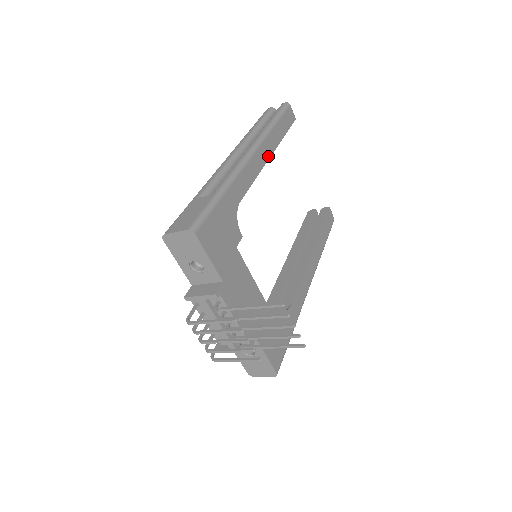
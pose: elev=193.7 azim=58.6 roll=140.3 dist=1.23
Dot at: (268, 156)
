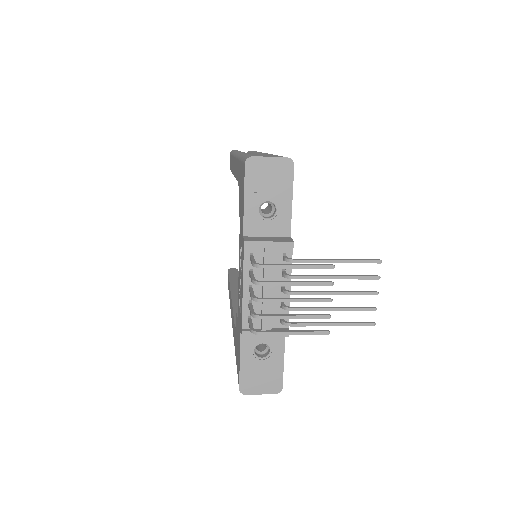
Dot at: occluded
